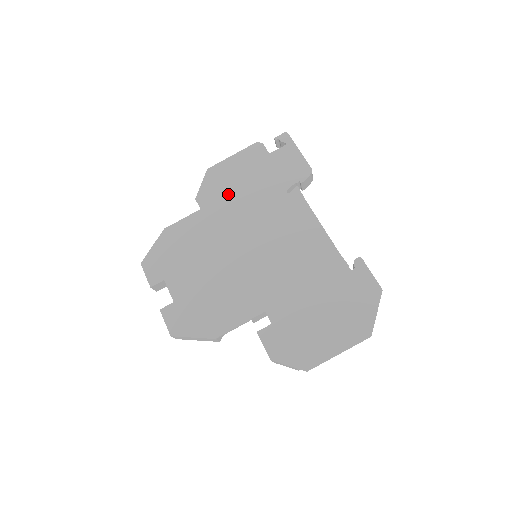
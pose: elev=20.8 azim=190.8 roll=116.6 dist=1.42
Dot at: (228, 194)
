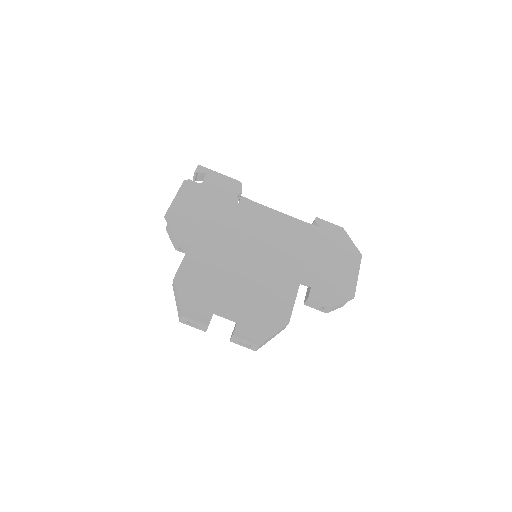
Dot at: (199, 225)
